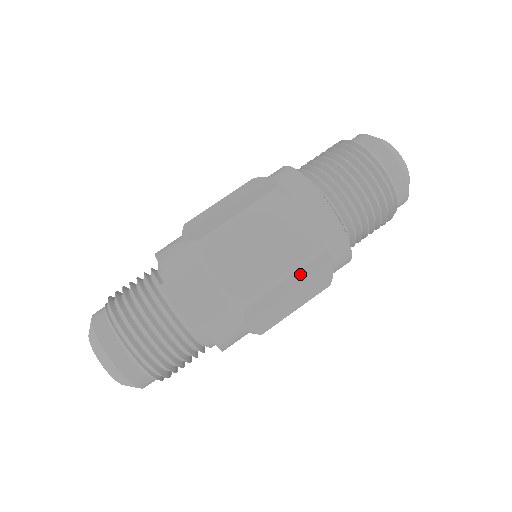
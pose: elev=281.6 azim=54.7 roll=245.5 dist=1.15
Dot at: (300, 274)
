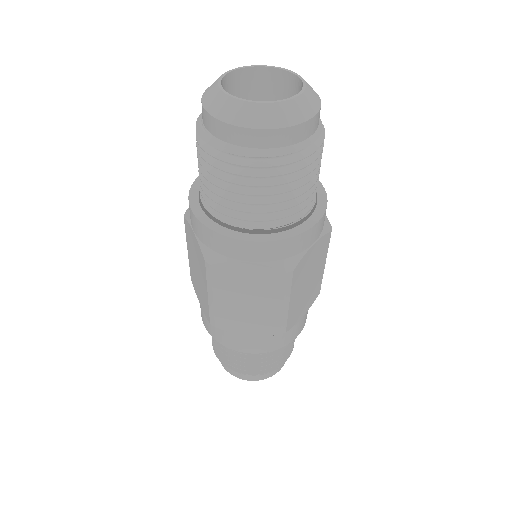
Dot at: (295, 287)
